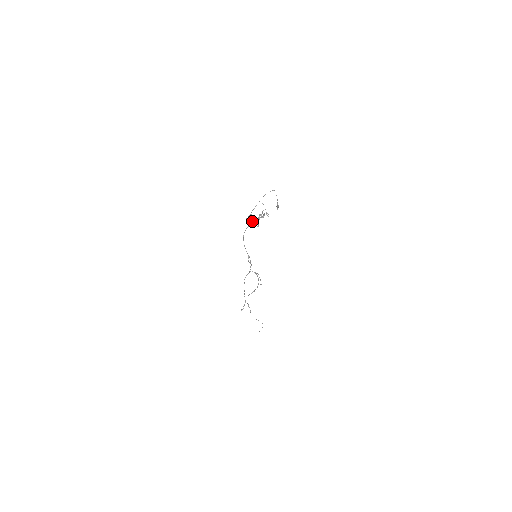
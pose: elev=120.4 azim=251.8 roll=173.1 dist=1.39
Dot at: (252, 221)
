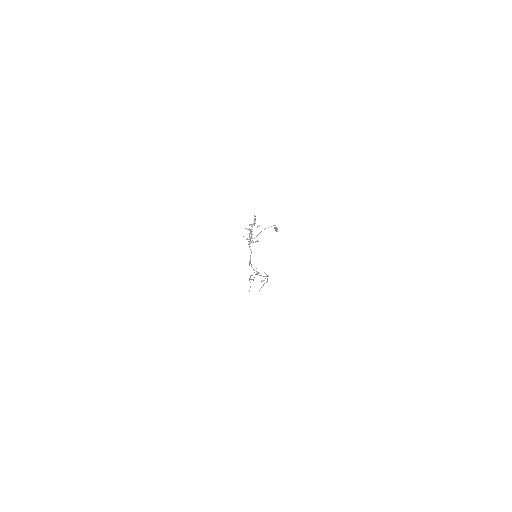
Dot at: (251, 242)
